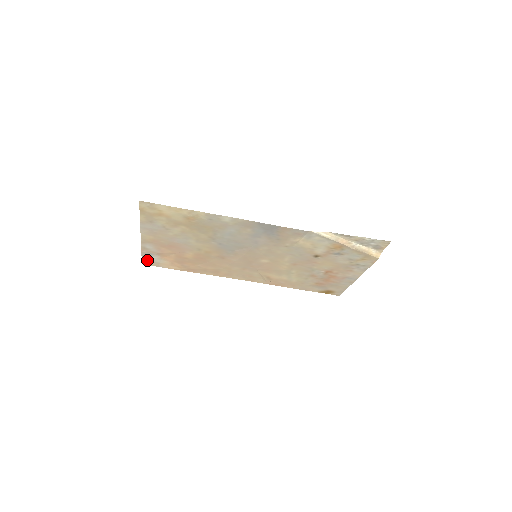
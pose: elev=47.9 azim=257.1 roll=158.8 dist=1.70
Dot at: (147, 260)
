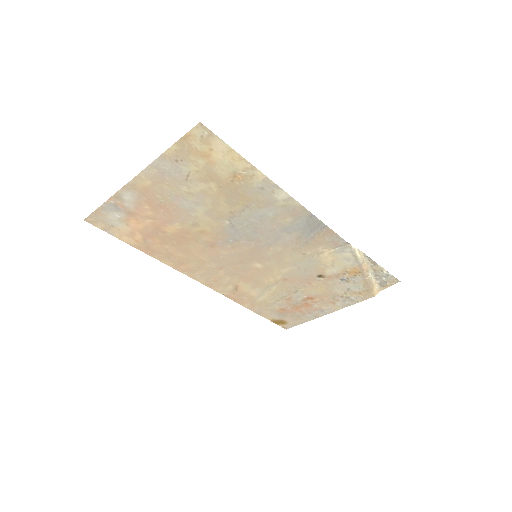
Dot at: (99, 216)
